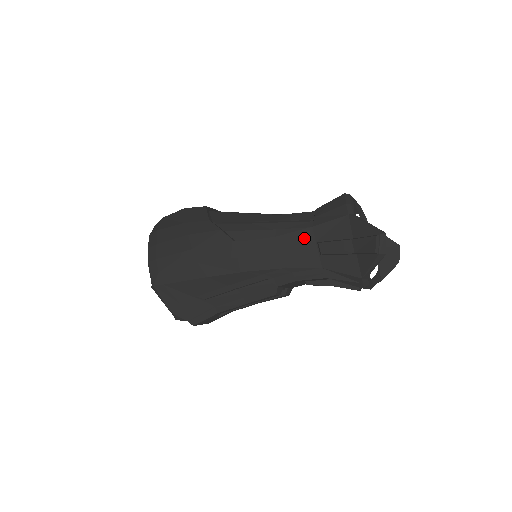
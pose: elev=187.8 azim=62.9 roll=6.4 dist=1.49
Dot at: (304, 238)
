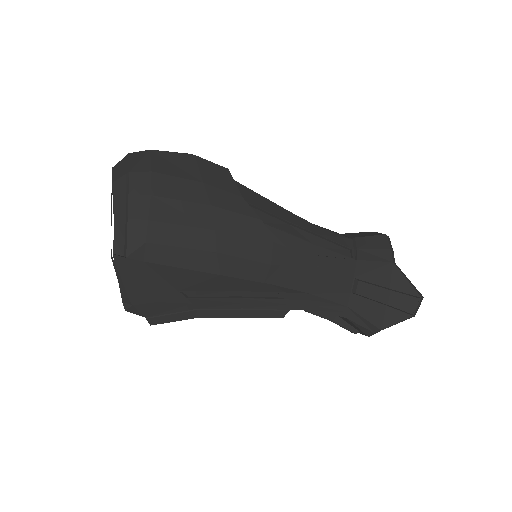
Dot at: (345, 269)
